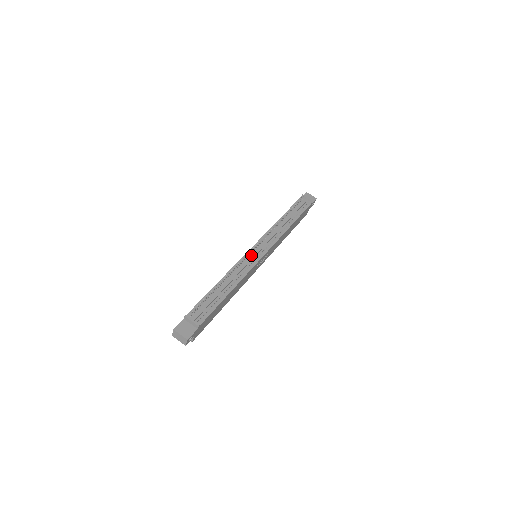
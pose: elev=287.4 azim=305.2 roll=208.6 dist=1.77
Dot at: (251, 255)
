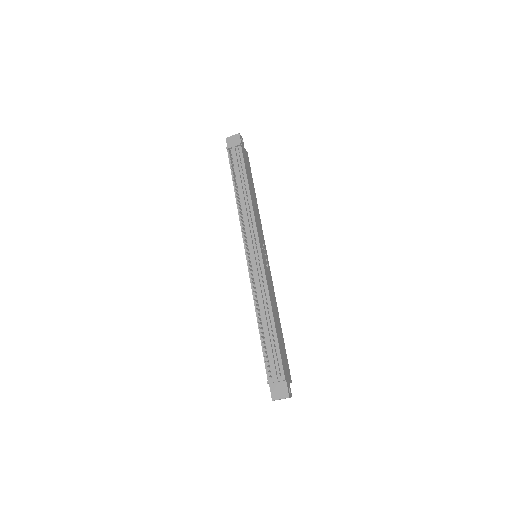
Dot at: (253, 267)
